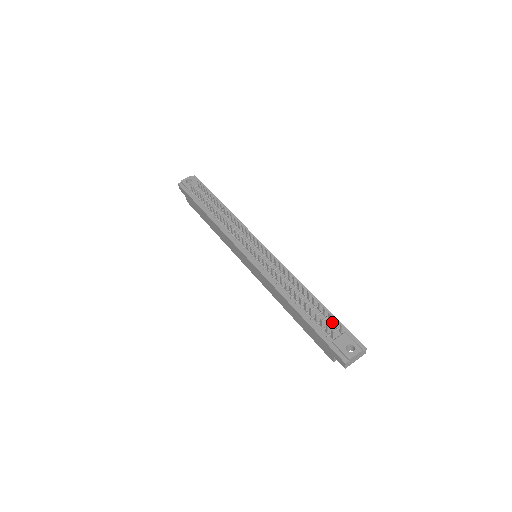
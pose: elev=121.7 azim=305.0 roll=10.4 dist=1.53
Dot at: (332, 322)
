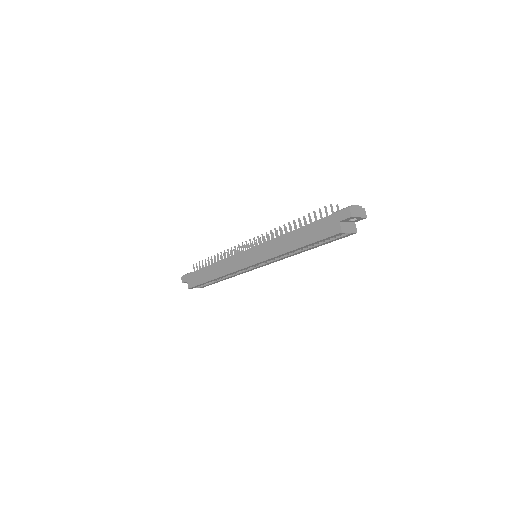
Dot at: occluded
